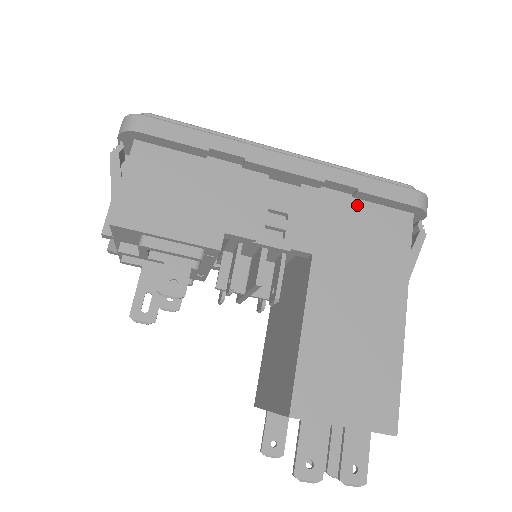
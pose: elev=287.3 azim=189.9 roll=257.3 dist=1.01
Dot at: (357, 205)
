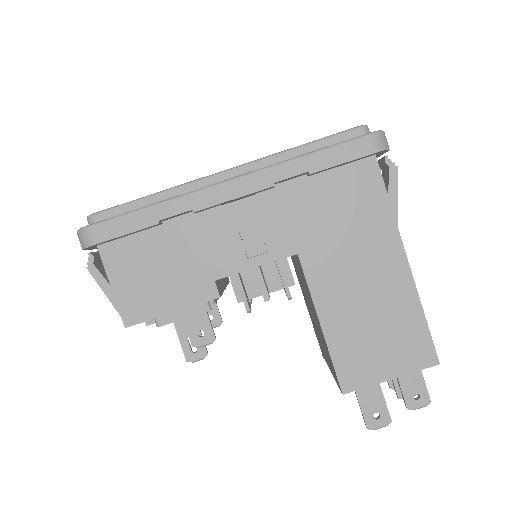
Dot at: (316, 182)
